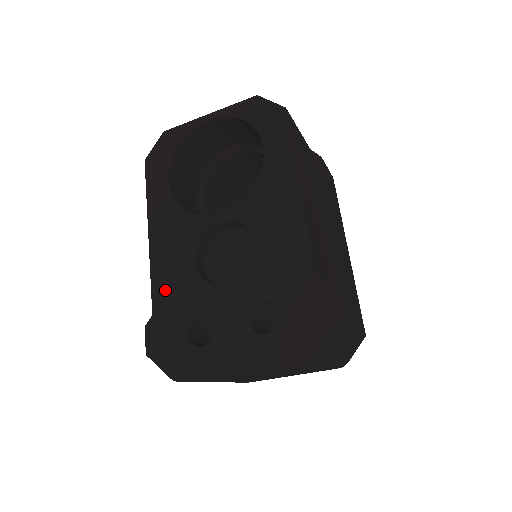
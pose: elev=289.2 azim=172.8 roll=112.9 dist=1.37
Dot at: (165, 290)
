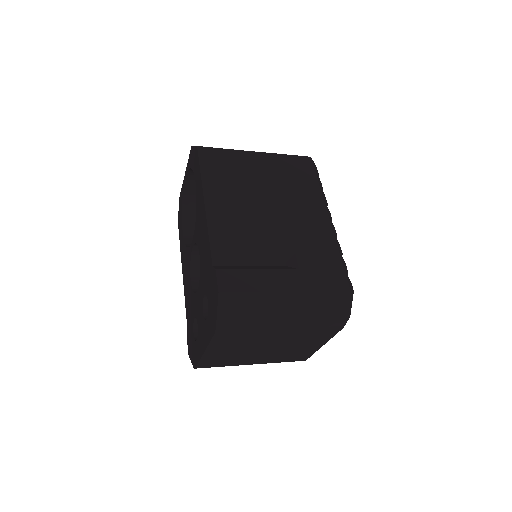
Dot at: (188, 307)
